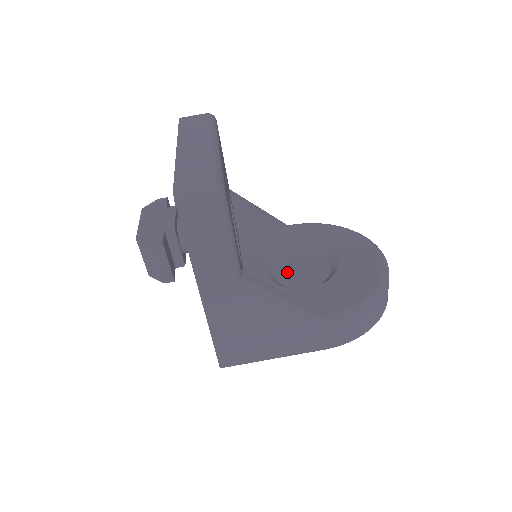
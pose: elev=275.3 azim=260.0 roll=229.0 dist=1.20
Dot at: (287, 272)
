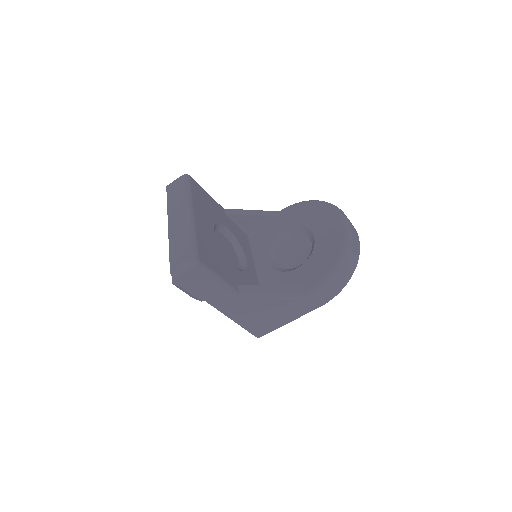
Dot at: (284, 255)
